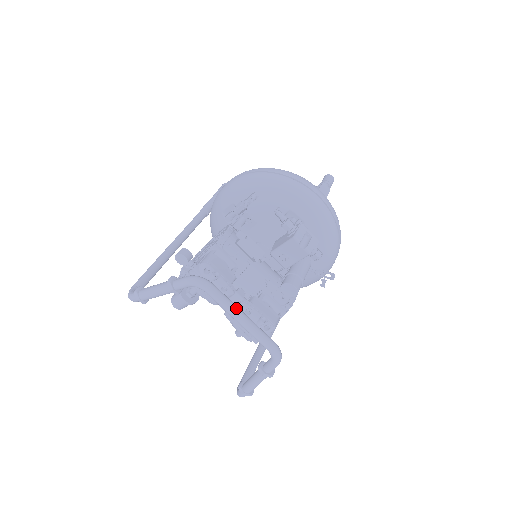
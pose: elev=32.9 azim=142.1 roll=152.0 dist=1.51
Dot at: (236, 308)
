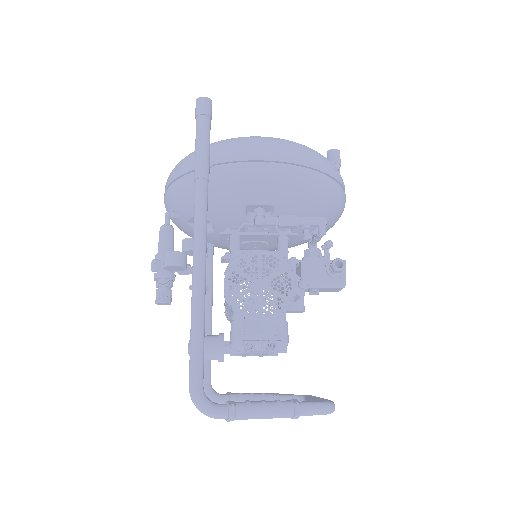
Dot at: occluded
